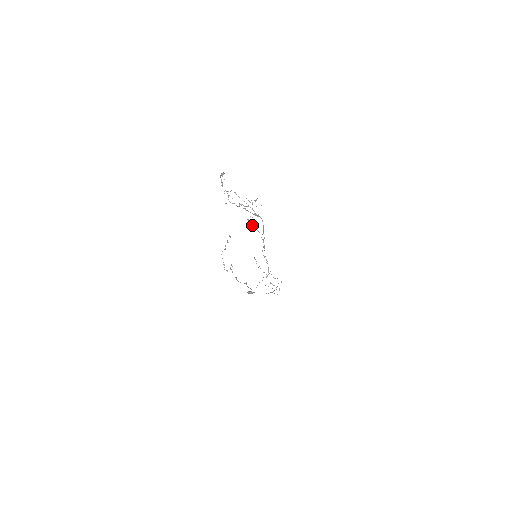
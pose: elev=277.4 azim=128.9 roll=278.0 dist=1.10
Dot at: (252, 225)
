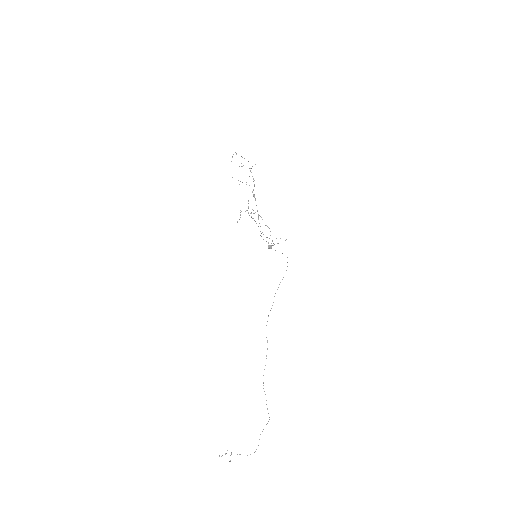
Dot at: (249, 215)
